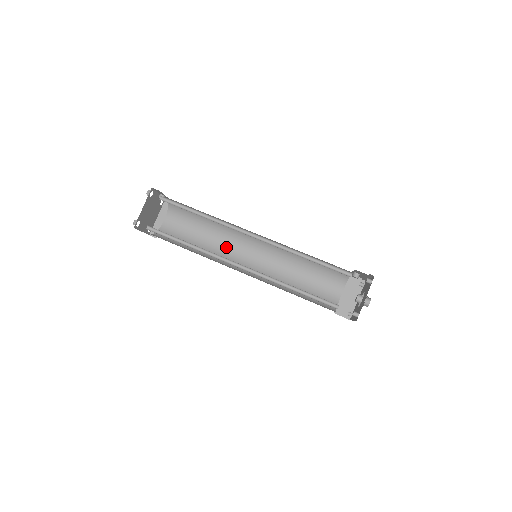
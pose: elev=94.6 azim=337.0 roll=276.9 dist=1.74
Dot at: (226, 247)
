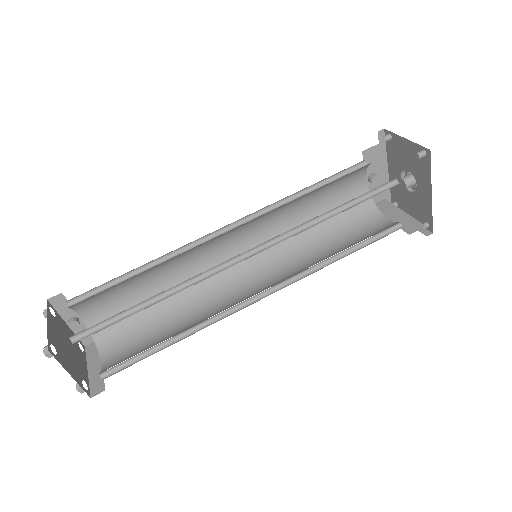
Dot at: (214, 308)
